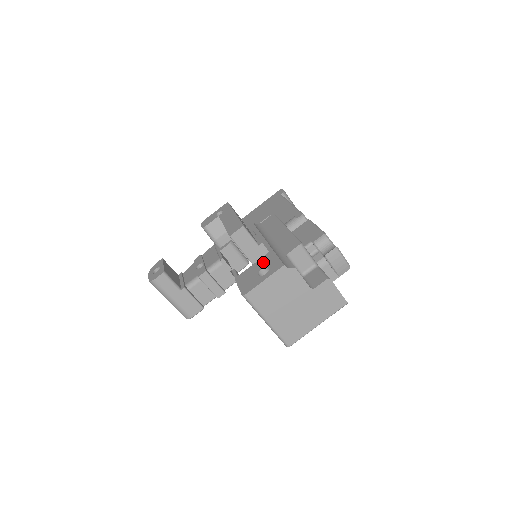
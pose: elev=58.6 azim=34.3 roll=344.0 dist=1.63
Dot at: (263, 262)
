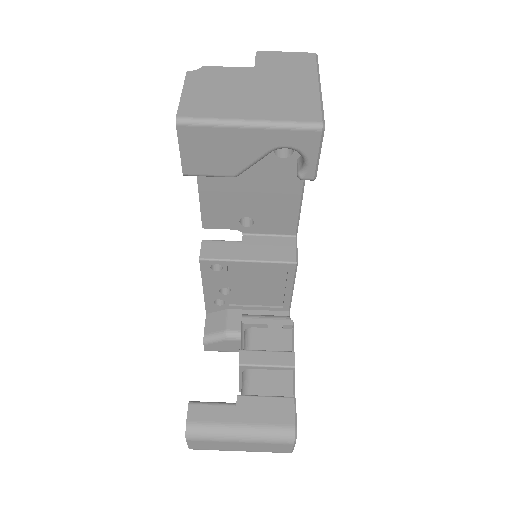
Dot at: occluded
